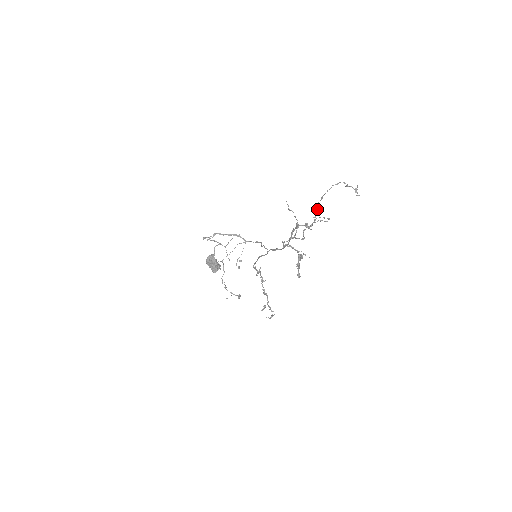
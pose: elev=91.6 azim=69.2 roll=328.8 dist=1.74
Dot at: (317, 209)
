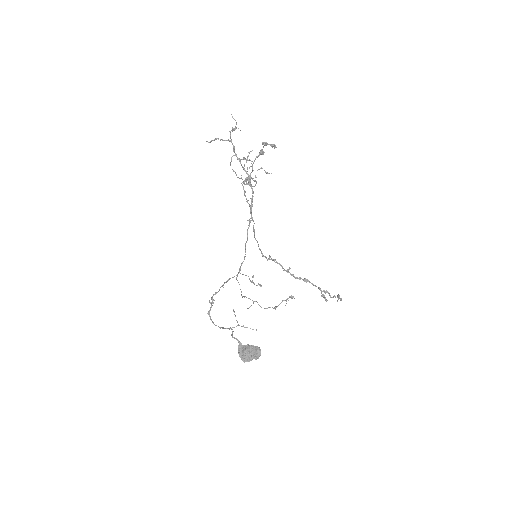
Dot at: (241, 177)
